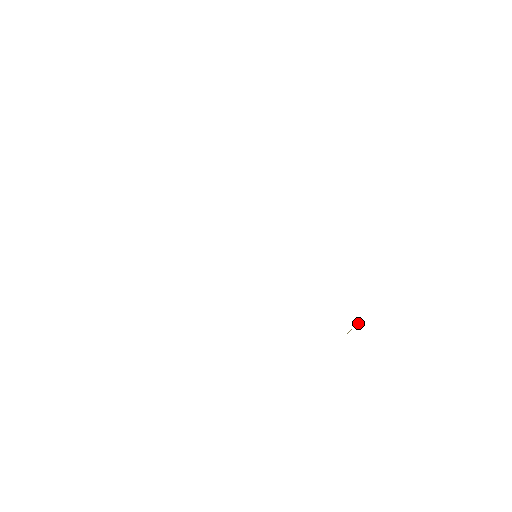
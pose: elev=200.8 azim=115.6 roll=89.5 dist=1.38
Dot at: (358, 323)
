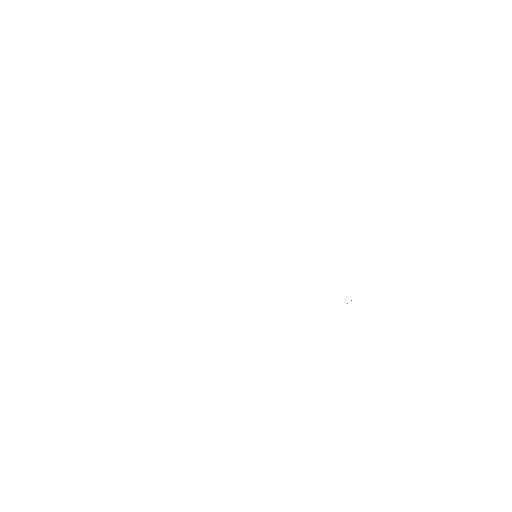
Dot at: occluded
